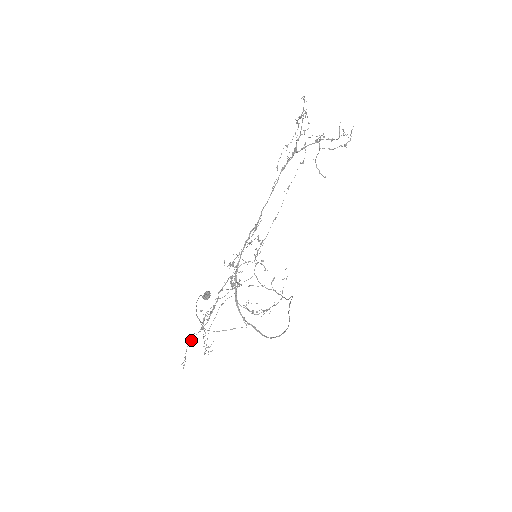
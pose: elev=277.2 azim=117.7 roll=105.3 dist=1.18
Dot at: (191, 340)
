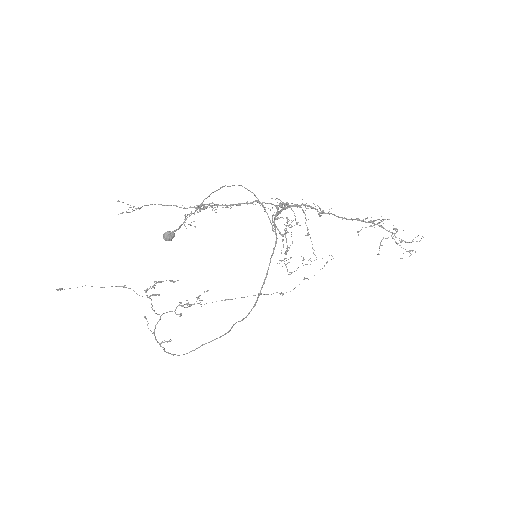
Dot at: (169, 205)
